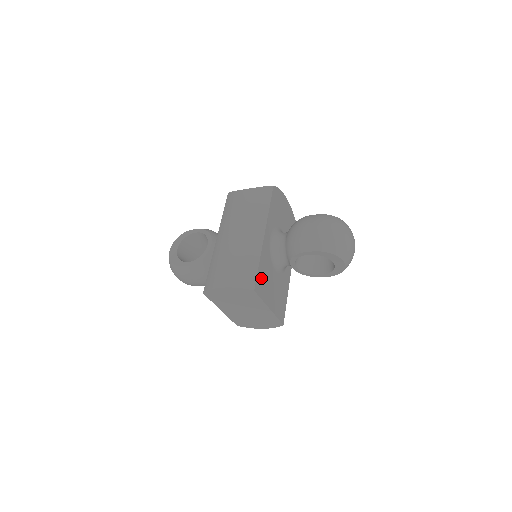
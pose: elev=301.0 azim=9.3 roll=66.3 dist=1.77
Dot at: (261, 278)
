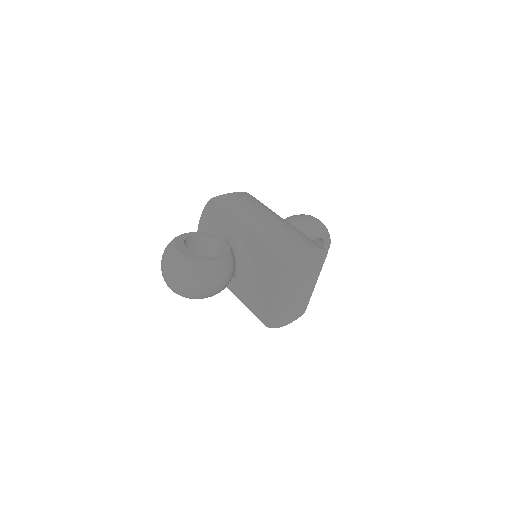
Dot at: occluded
